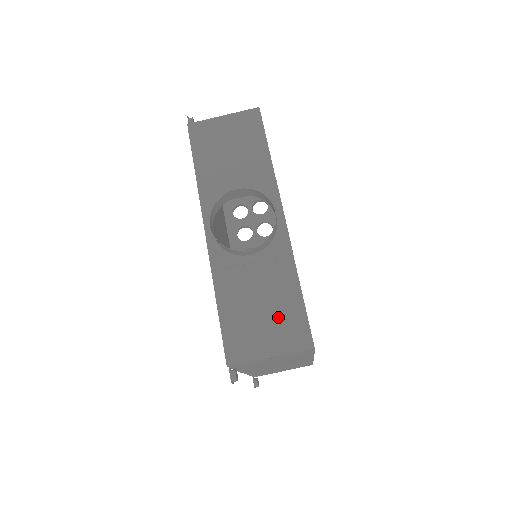
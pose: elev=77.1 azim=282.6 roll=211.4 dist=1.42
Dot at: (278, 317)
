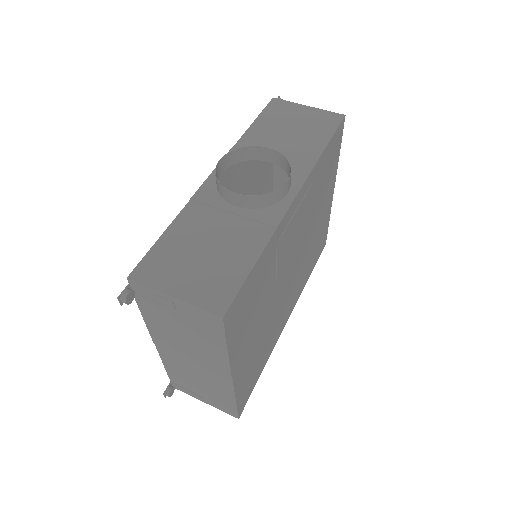
Dot at: (213, 268)
